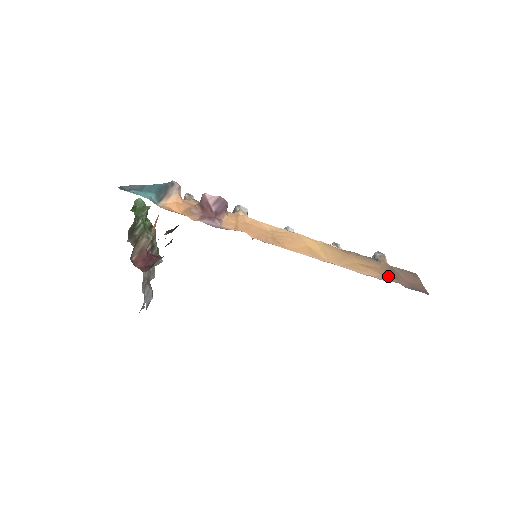
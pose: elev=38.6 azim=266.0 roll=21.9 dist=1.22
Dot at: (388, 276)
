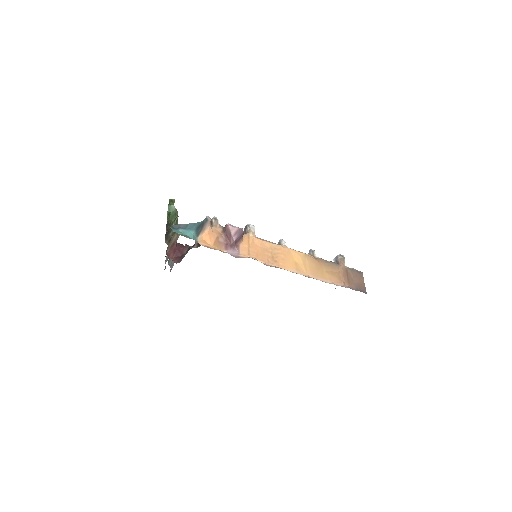
Dot at: (343, 281)
